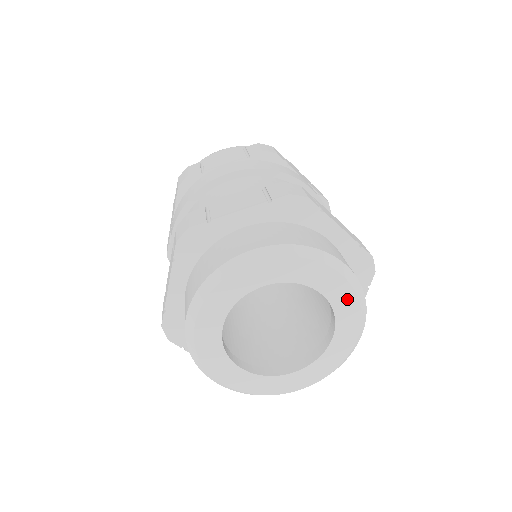
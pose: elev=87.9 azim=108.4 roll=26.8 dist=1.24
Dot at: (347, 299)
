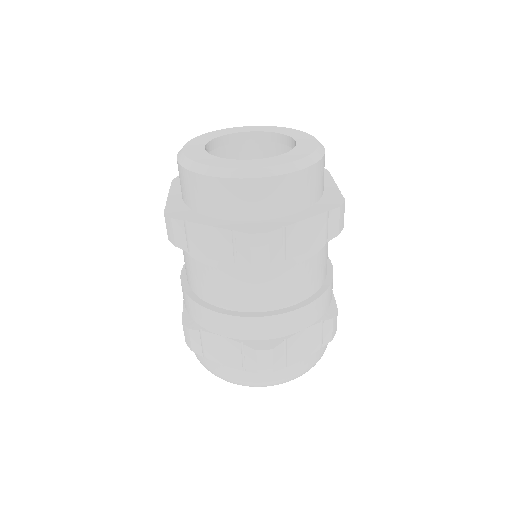
Dot at: (291, 131)
